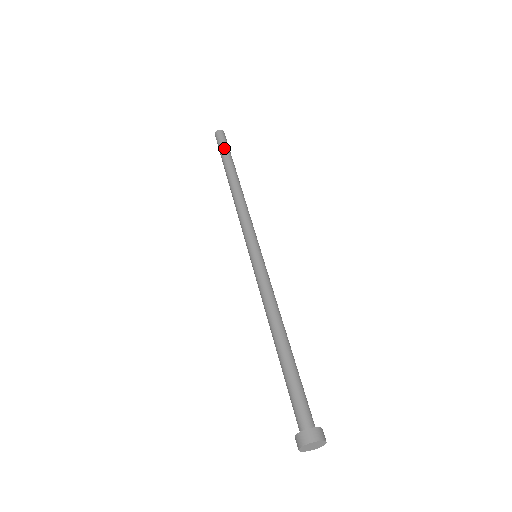
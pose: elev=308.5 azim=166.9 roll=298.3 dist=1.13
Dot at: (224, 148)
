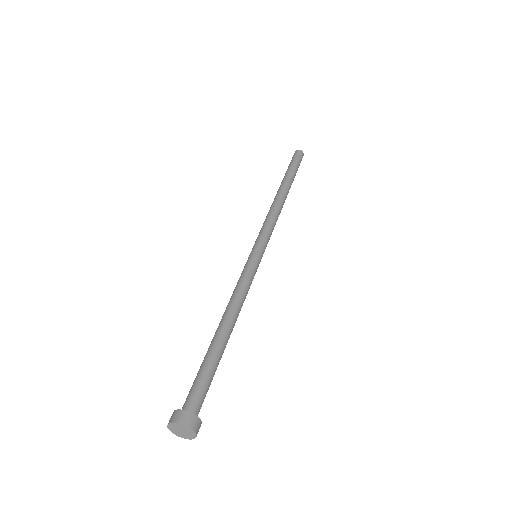
Dot at: (291, 164)
